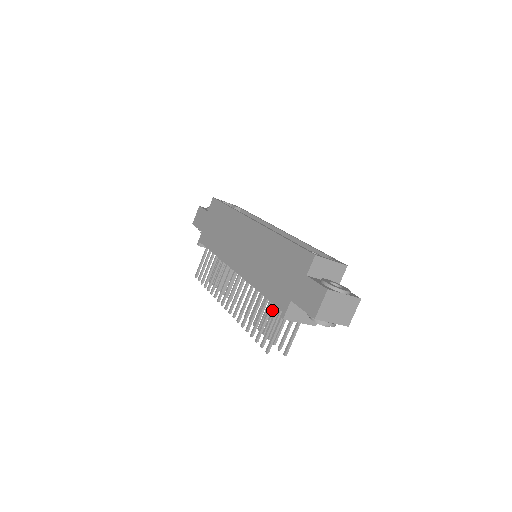
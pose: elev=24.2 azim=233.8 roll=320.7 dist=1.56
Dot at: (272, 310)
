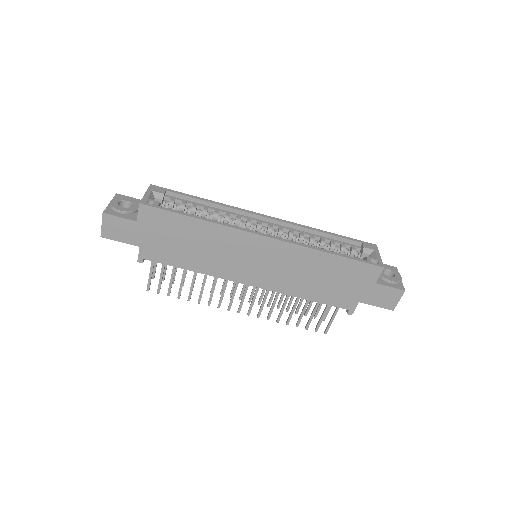
Dot at: occluded
